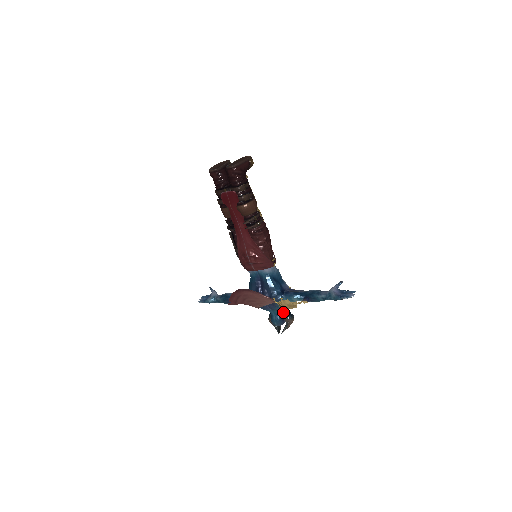
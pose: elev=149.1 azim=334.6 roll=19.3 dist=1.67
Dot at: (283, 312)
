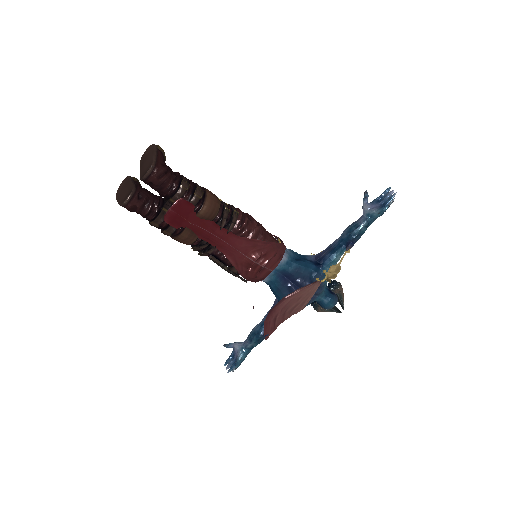
Dot at: (326, 287)
